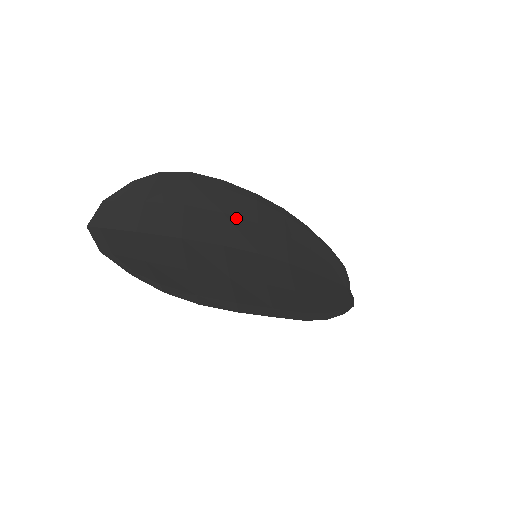
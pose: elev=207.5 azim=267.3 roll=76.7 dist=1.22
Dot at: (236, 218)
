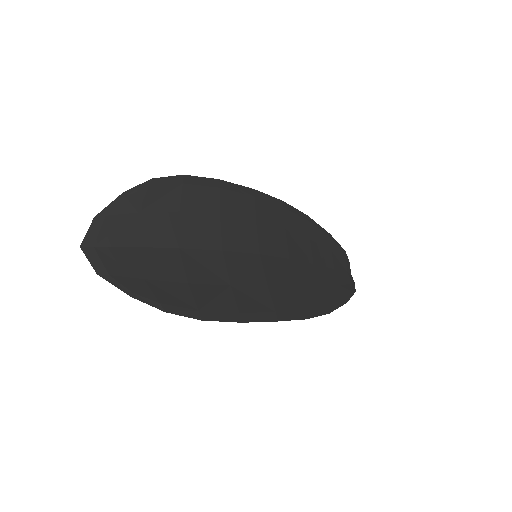
Dot at: (234, 219)
